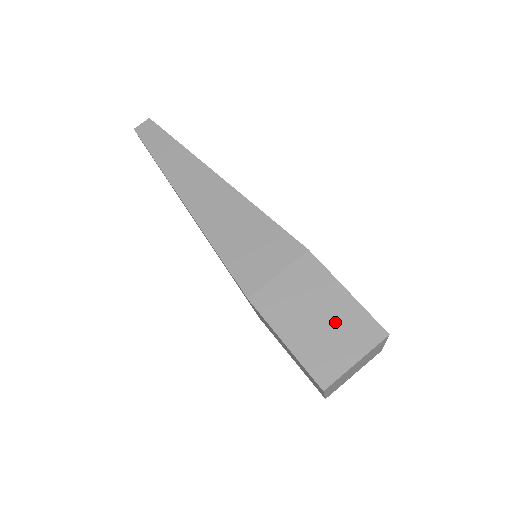
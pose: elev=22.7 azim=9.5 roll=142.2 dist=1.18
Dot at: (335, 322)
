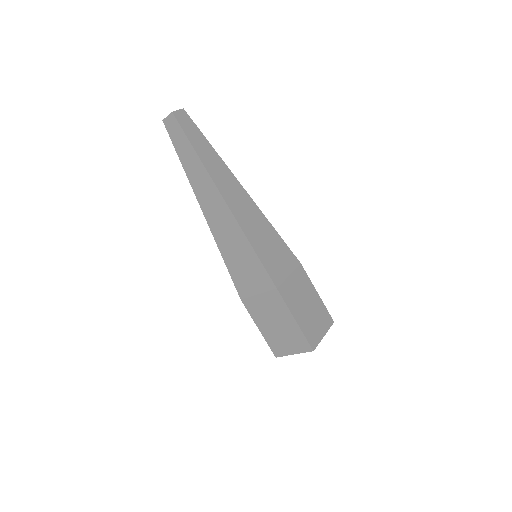
Dot at: (286, 333)
